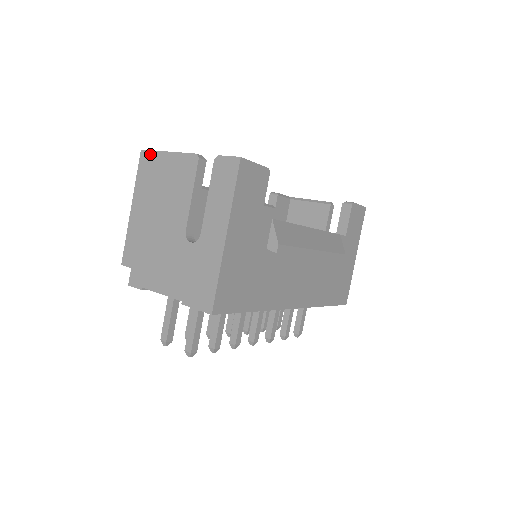
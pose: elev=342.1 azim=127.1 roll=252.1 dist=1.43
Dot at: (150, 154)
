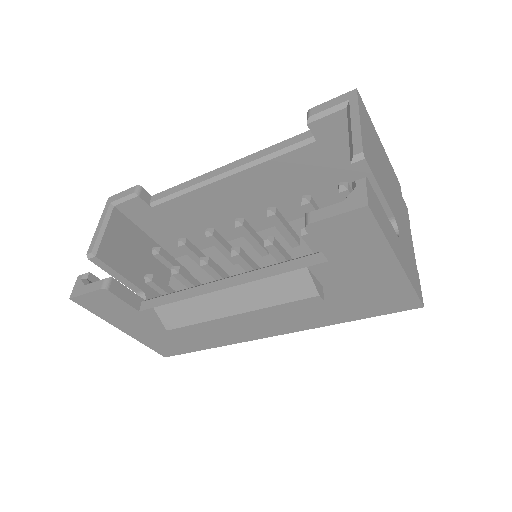
Dot at: occluded
